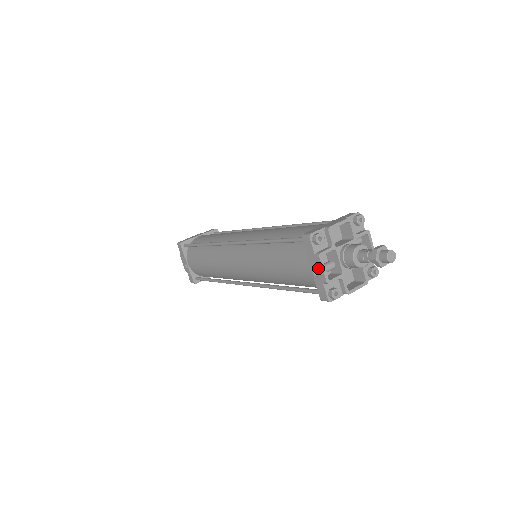
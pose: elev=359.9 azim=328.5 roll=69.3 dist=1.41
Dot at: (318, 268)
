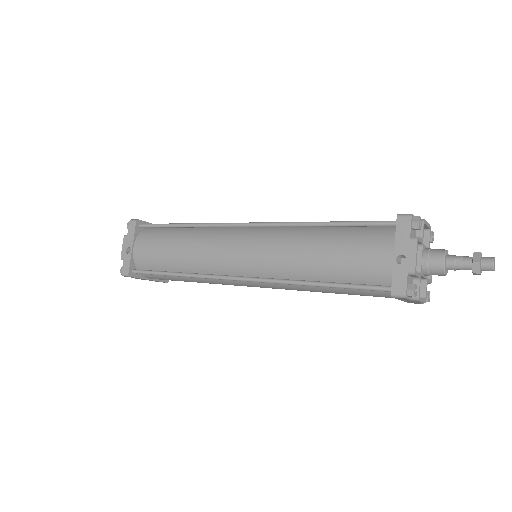
Dot at: (408, 253)
